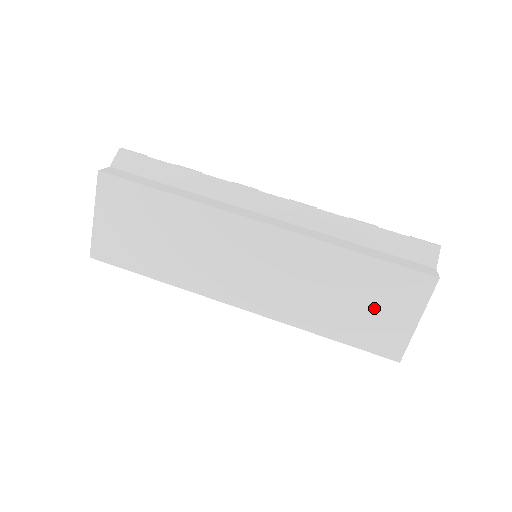
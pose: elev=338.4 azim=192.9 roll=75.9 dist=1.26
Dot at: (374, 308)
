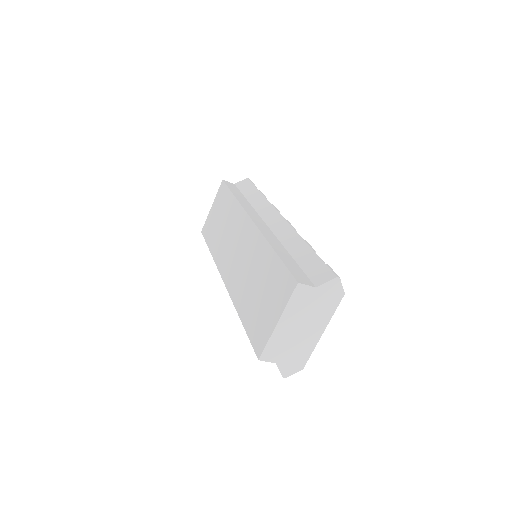
Dot at: (265, 300)
